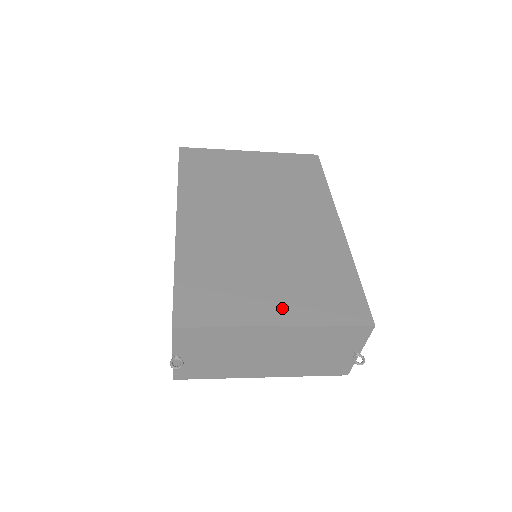
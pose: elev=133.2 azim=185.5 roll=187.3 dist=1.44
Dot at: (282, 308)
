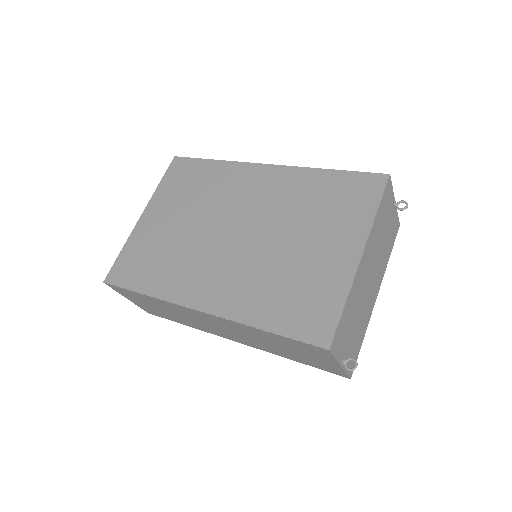
Dot at: (343, 245)
